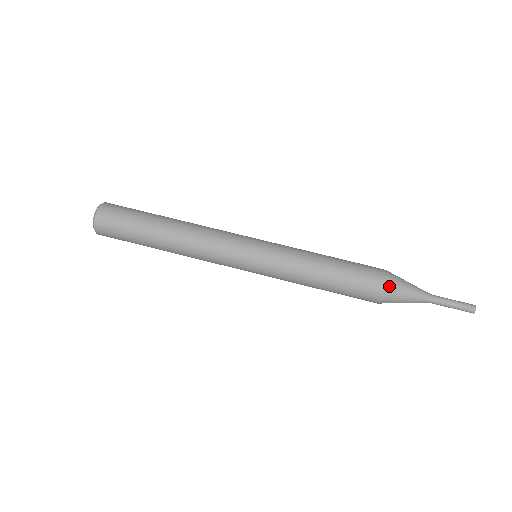
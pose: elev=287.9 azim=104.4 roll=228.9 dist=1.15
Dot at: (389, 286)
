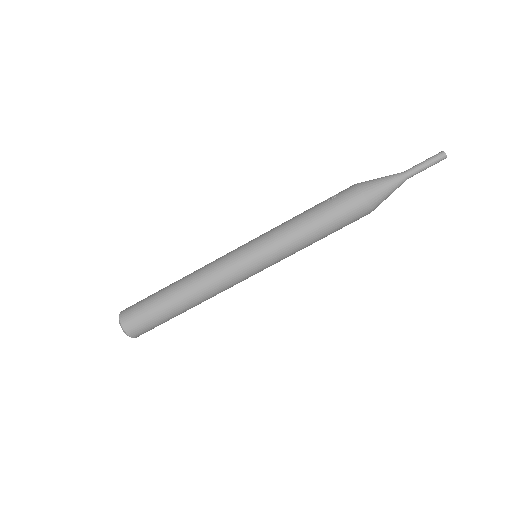
Dot at: (374, 209)
